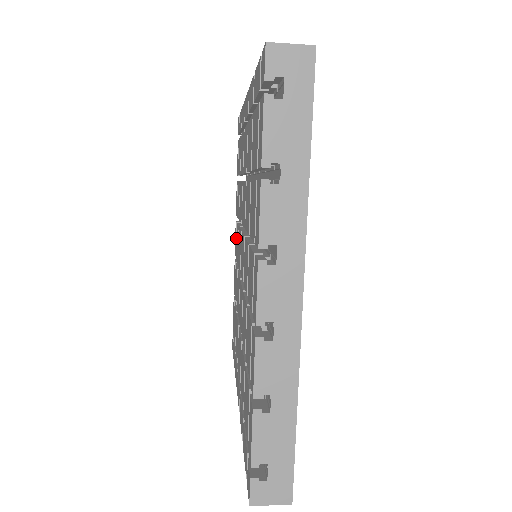
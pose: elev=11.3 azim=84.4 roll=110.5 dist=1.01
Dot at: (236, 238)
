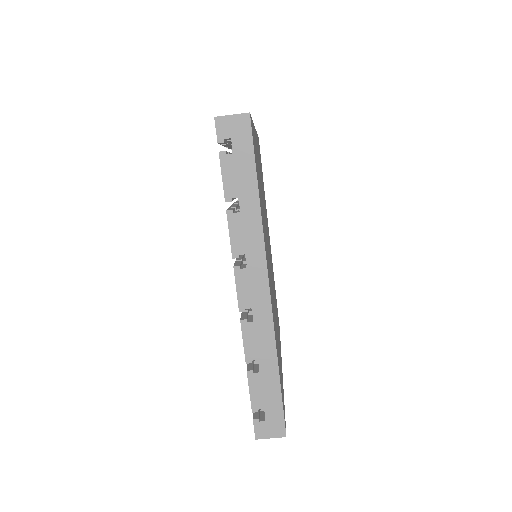
Dot at: occluded
